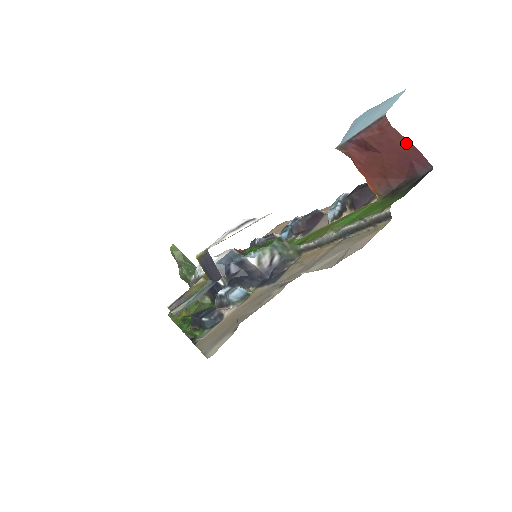
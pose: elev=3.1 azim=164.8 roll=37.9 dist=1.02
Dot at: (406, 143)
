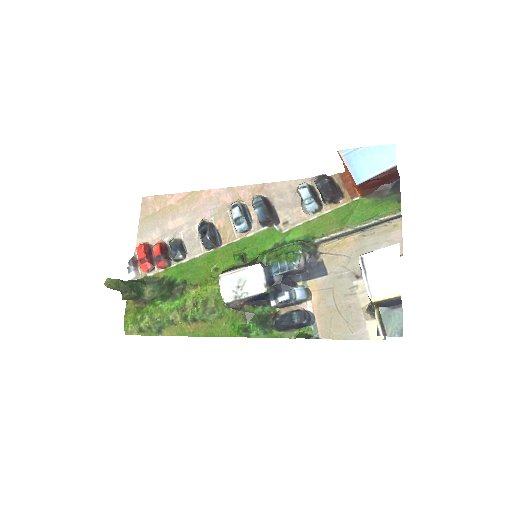
Dot at: (396, 173)
